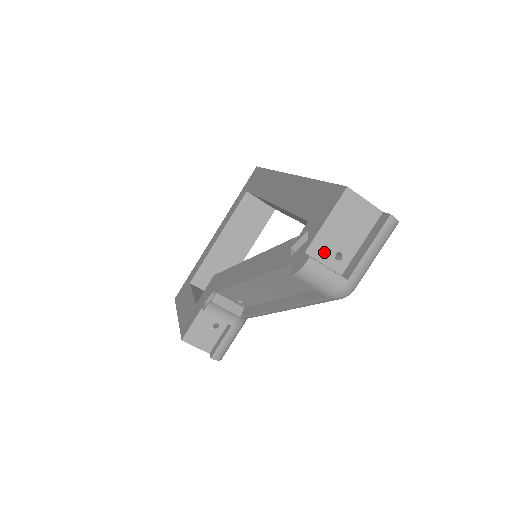
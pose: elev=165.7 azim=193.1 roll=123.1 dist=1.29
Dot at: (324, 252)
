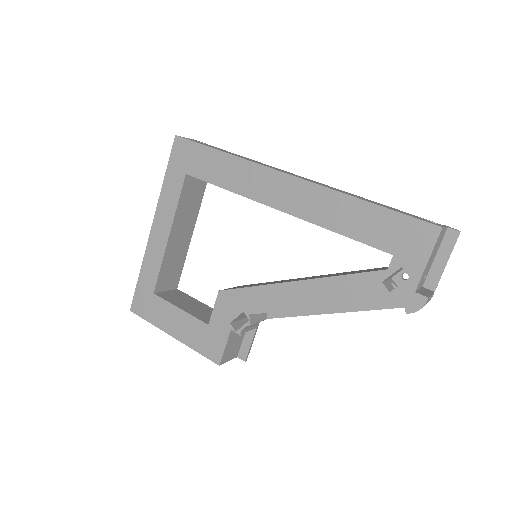
Dot at: (421, 281)
